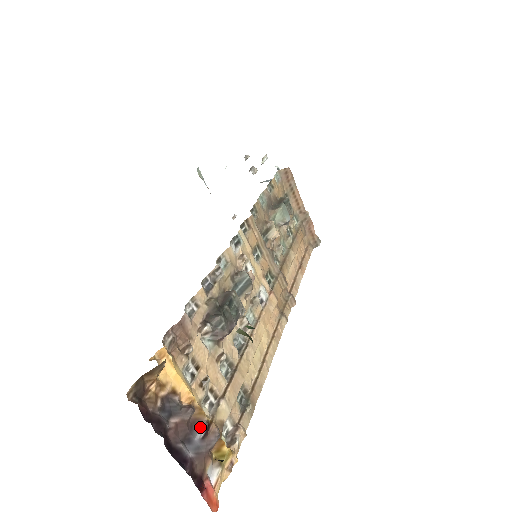
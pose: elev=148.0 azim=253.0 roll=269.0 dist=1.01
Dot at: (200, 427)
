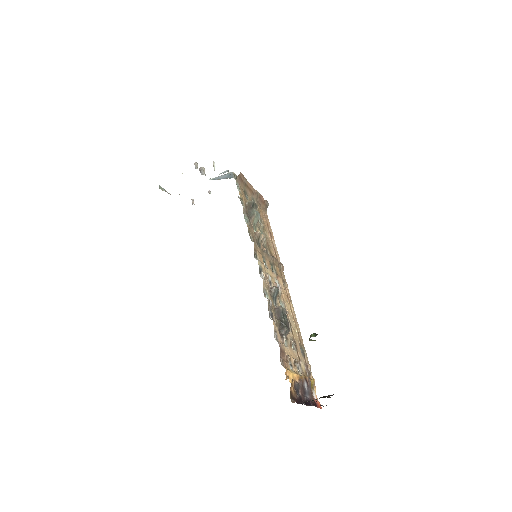
Dot at: (304, 383)
